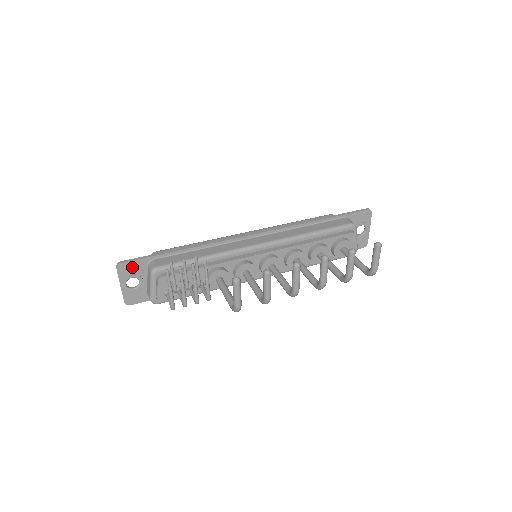
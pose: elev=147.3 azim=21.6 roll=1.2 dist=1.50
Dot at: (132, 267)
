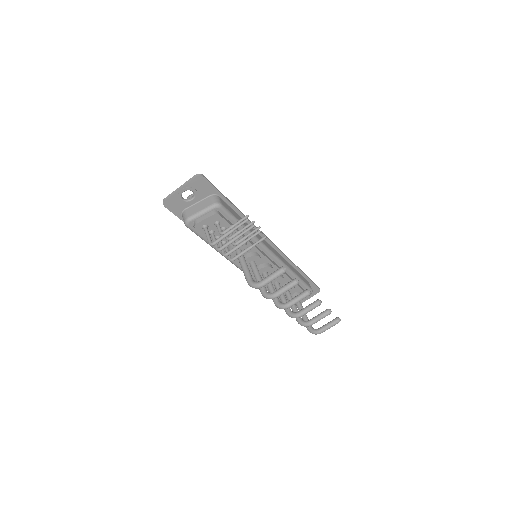
Dot at: (203, 186)
